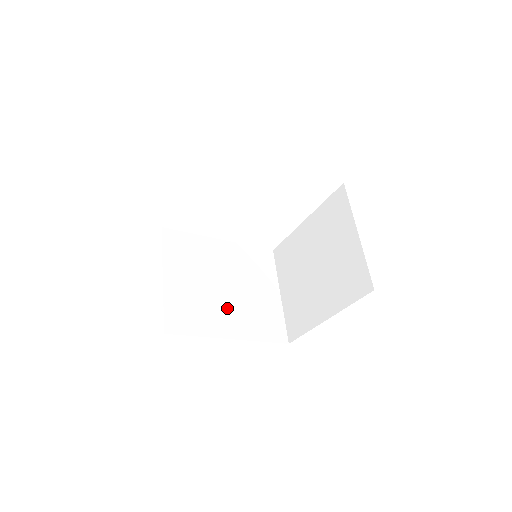
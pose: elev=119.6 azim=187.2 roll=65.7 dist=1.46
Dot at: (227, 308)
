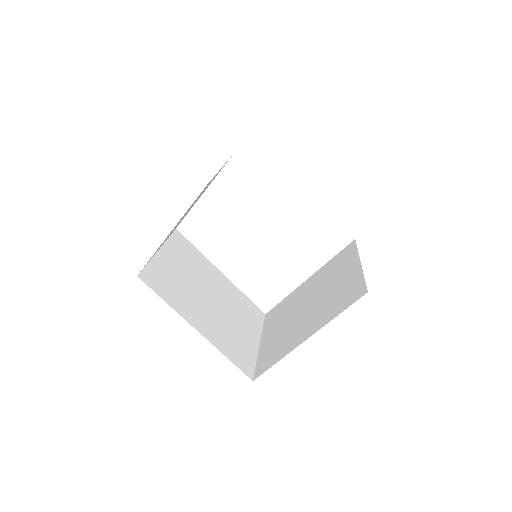
Dot at: (204, 310)
